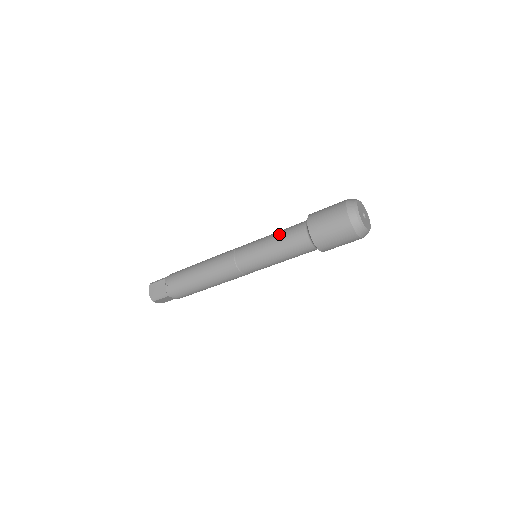
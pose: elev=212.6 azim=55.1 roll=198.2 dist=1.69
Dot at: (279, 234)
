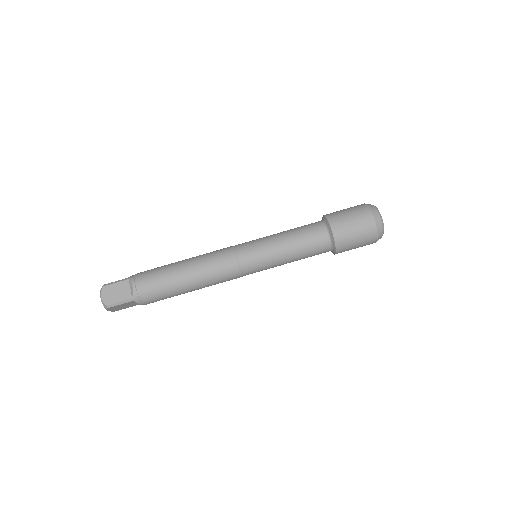
Dot at: occluded
